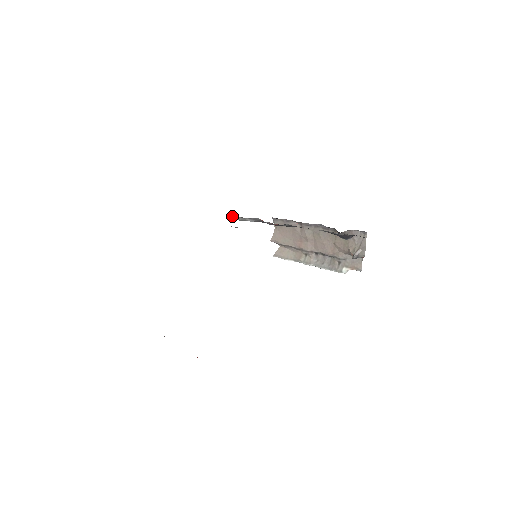
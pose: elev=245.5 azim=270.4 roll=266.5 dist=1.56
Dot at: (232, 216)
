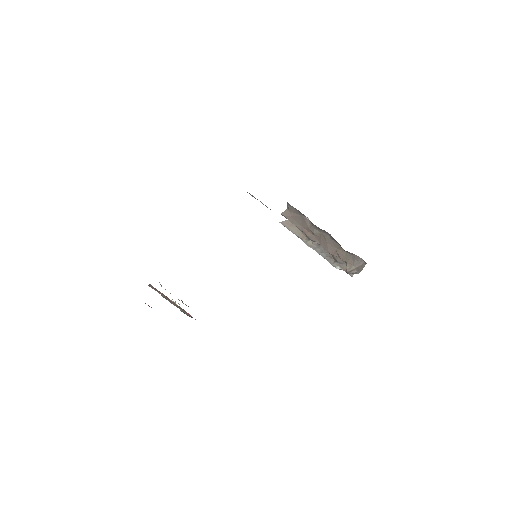
Dot at: occluded
